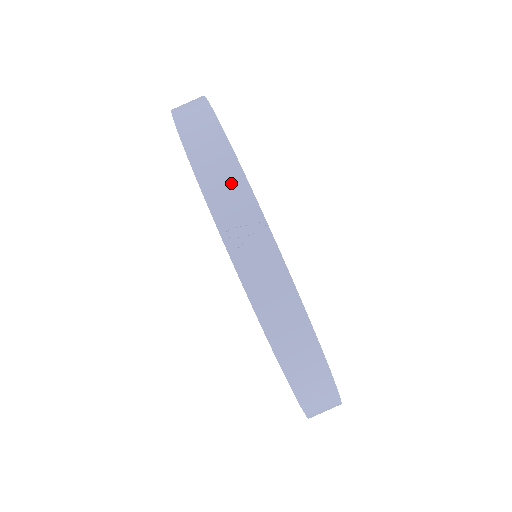
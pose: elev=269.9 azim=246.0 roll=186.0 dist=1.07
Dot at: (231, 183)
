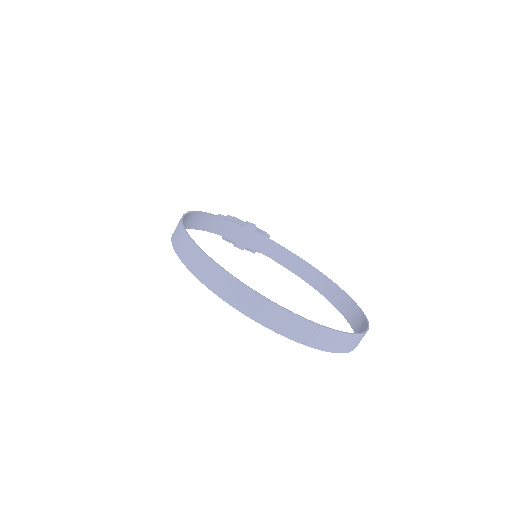
Dot at: (290, 321)
